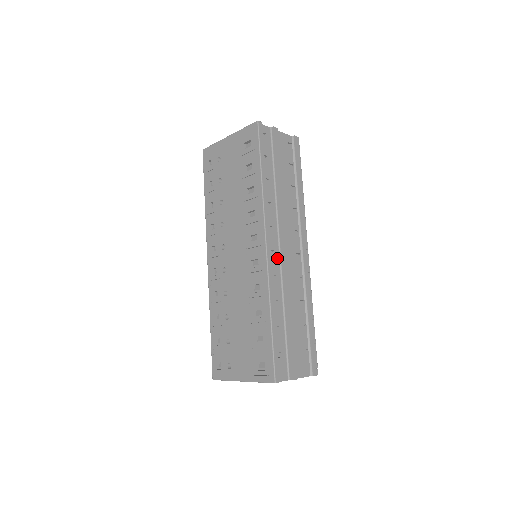
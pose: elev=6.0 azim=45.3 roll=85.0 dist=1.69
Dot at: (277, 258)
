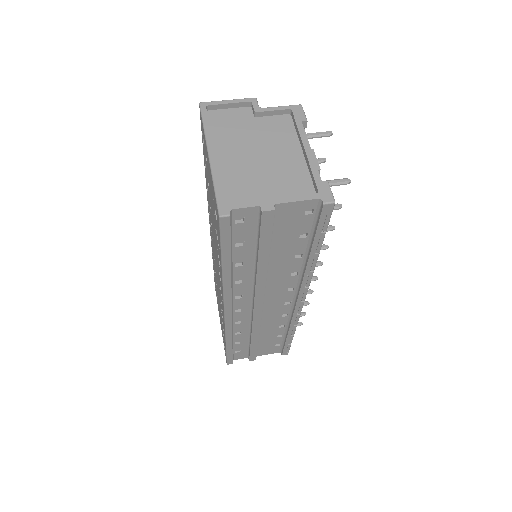
Dot at: (247, 312)
